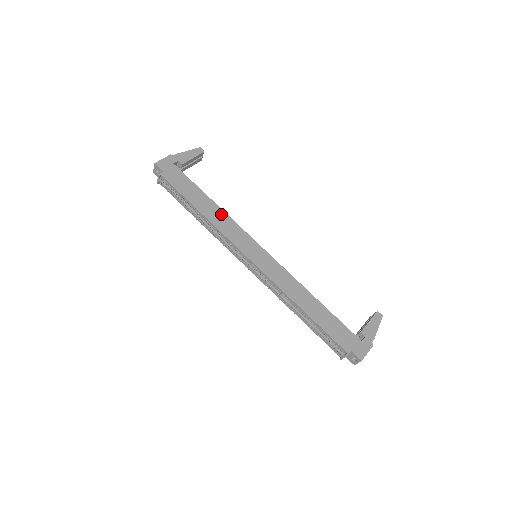
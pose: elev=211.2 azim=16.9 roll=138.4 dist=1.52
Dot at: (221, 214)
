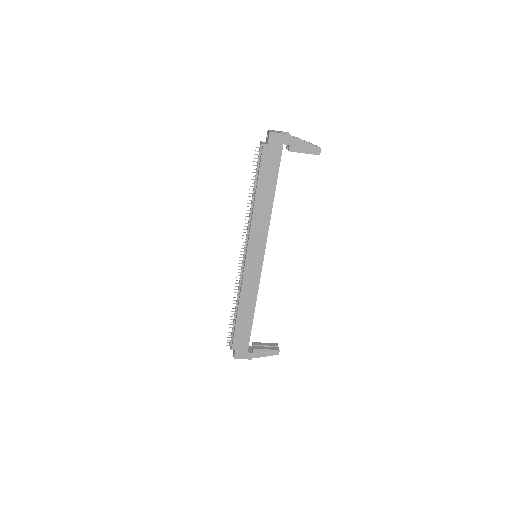
Dot at: (267, 213)
